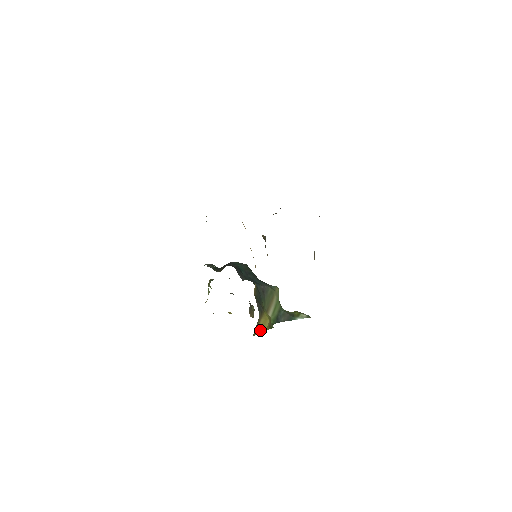
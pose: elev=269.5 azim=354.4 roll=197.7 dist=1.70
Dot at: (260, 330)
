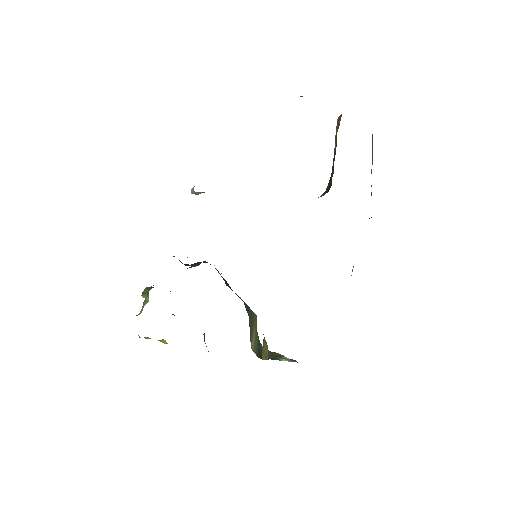
Dot at: (264, 355)
